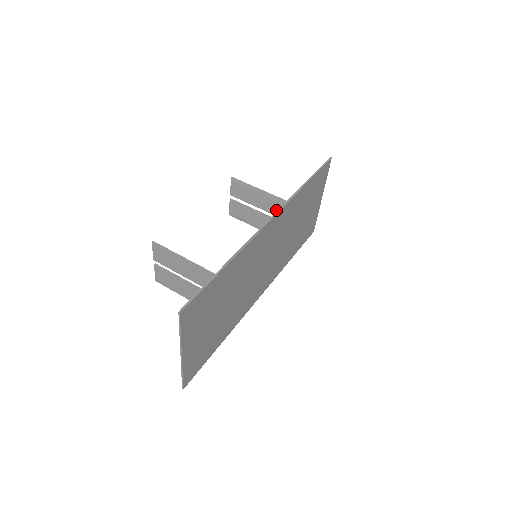
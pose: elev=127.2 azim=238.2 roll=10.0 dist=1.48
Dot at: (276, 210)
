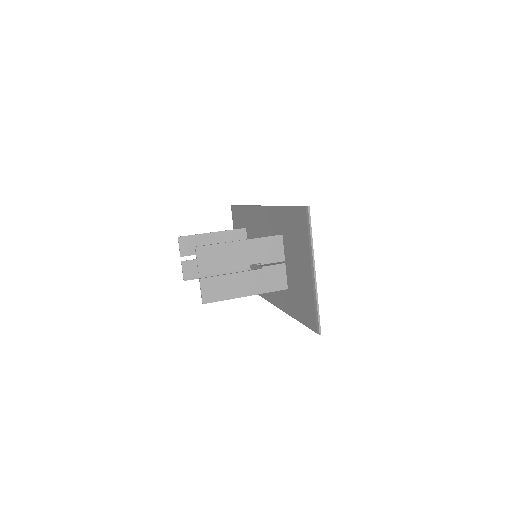
Dot at: occluded
